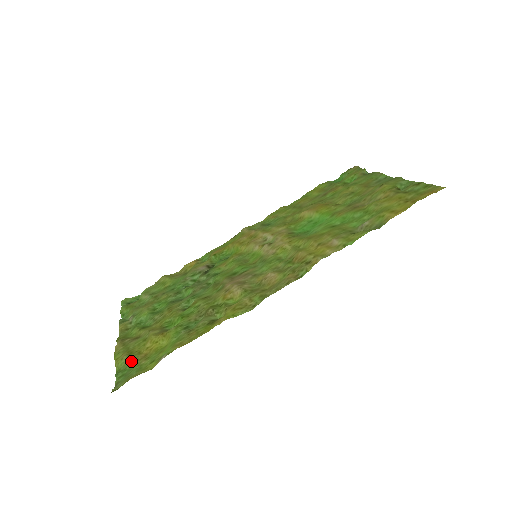
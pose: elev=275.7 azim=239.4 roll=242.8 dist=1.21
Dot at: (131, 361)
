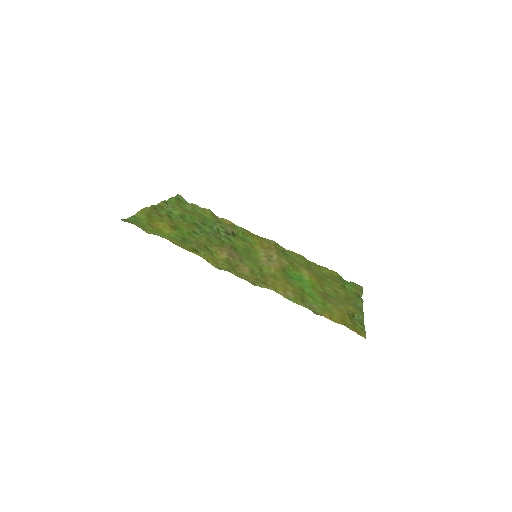
Dot at: (145, 220)
